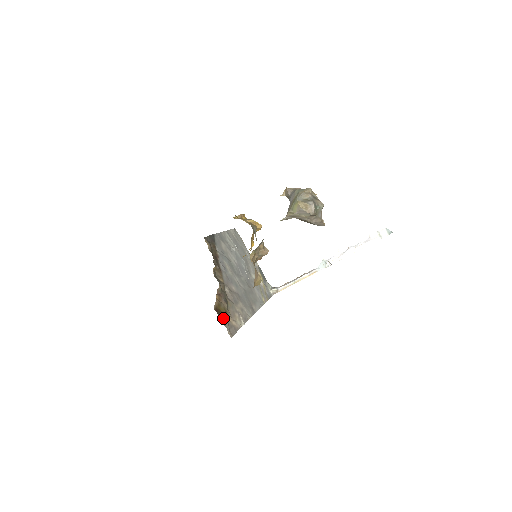
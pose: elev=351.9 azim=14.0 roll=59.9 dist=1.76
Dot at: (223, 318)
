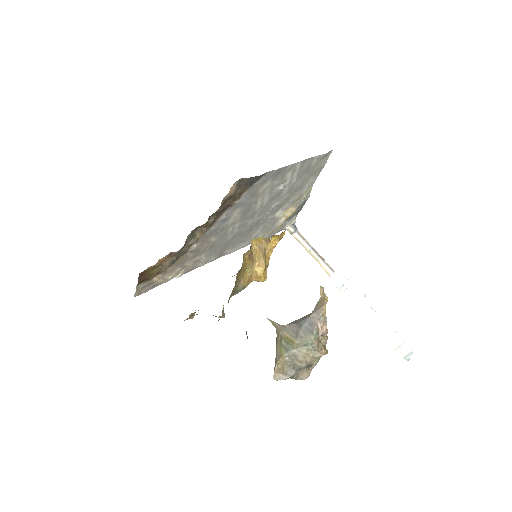
Dot at: (144, 280)
